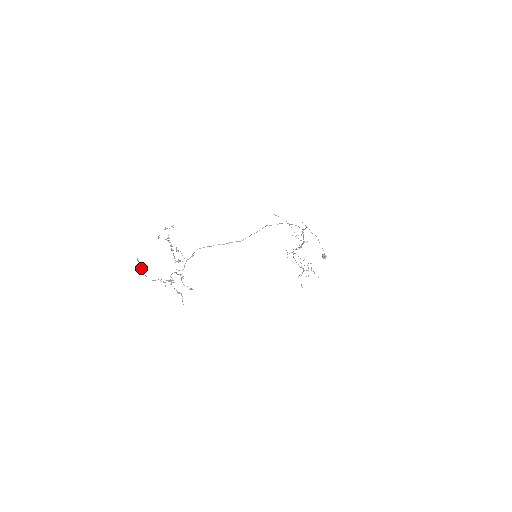
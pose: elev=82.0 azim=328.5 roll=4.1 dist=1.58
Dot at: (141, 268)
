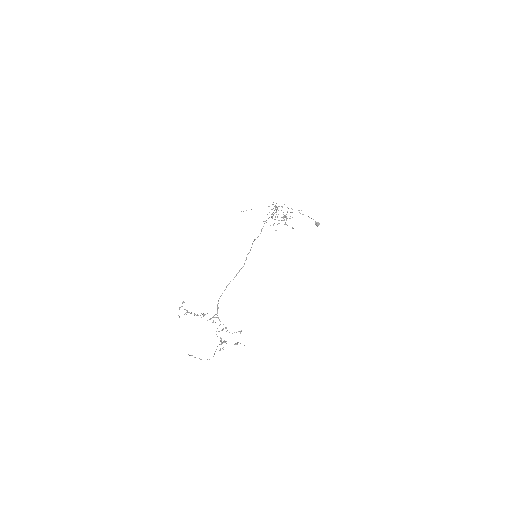
Dot at: occluded
